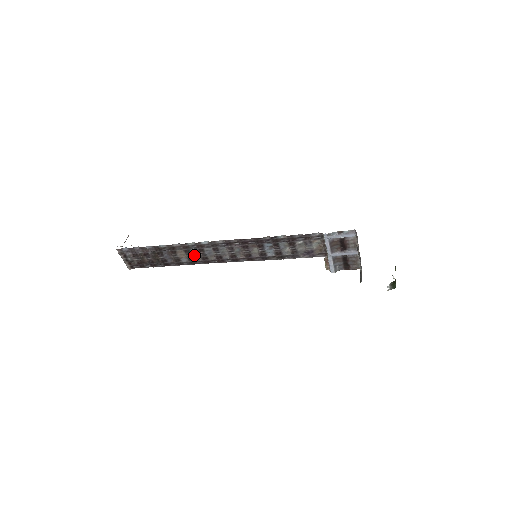
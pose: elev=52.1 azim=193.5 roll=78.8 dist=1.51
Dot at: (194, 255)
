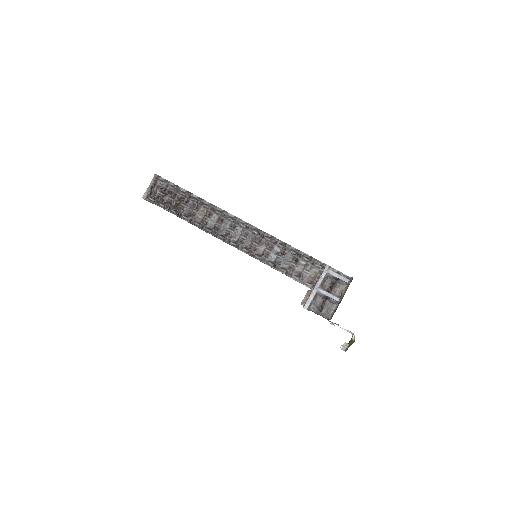
Dot at: (211, 221)
